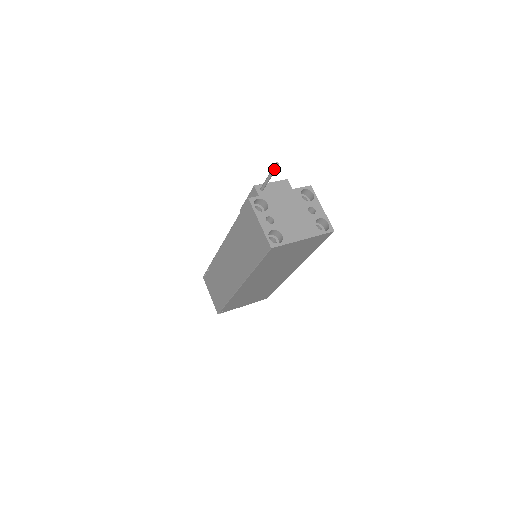
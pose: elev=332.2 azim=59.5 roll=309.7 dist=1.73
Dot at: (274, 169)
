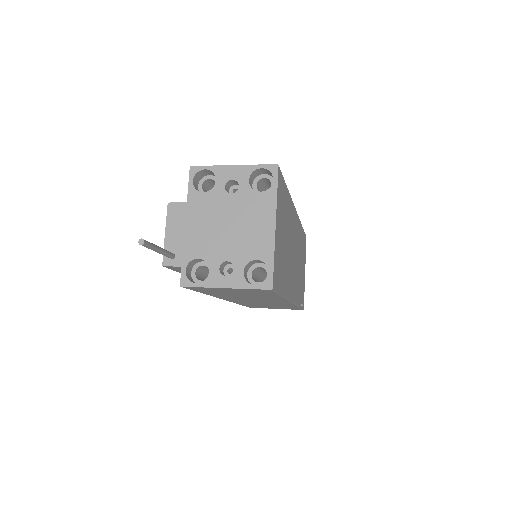
Dot at: (148, 247)
